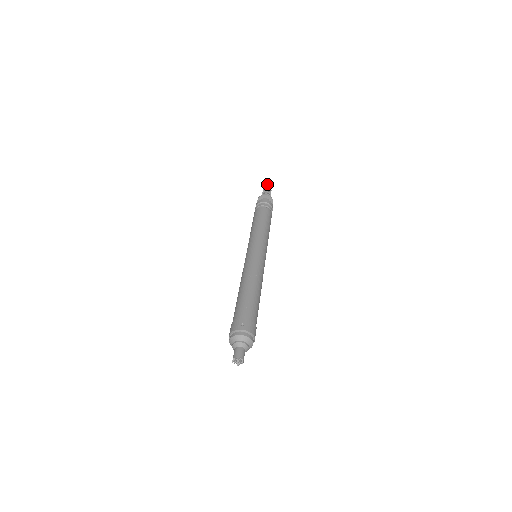
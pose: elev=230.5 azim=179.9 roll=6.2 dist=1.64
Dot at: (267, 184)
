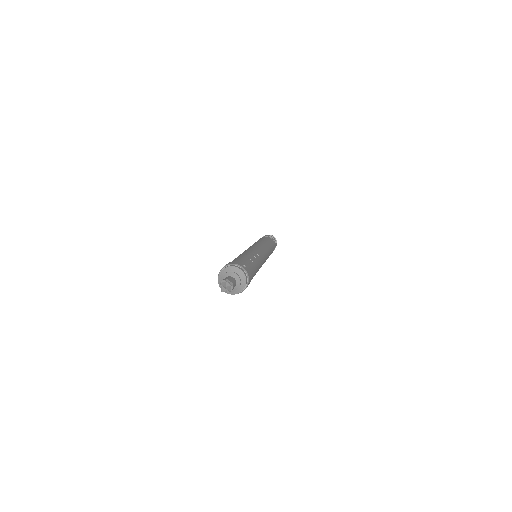
Dot at: occluded
